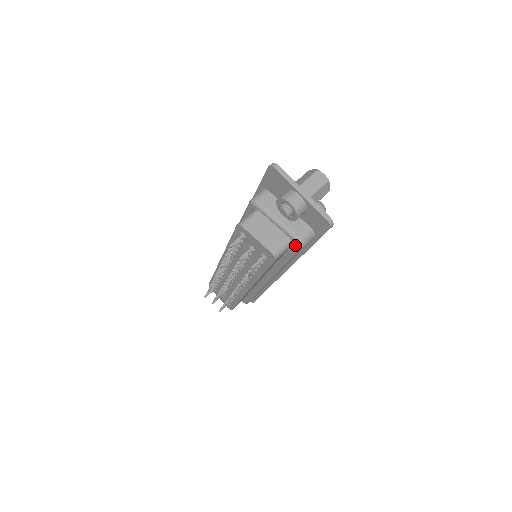
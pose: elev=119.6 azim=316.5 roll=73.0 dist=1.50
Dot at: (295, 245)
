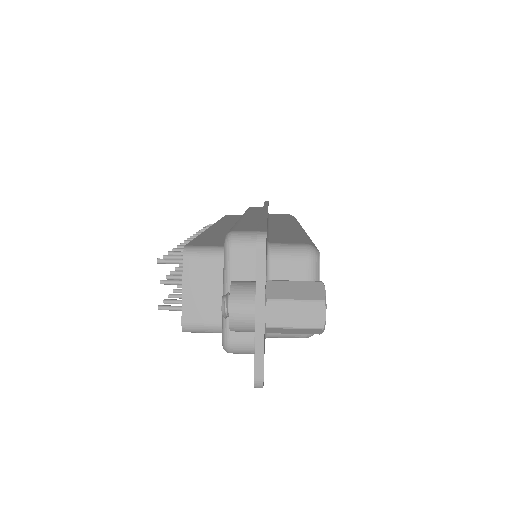
Dot at: occluded
